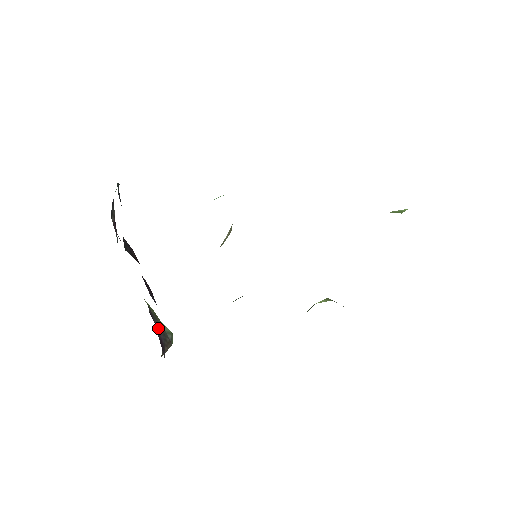
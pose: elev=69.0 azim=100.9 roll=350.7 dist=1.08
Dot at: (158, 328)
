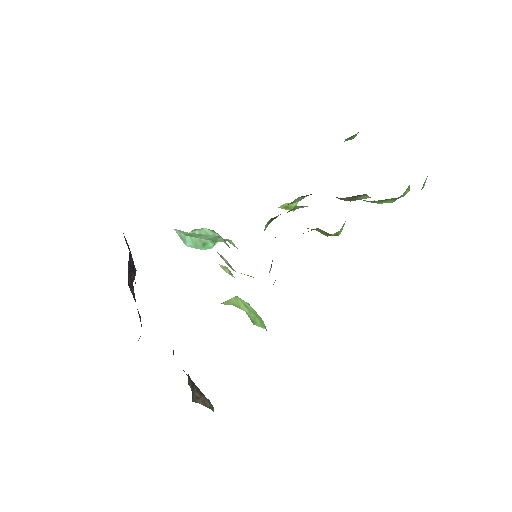
Dot at: occluded
